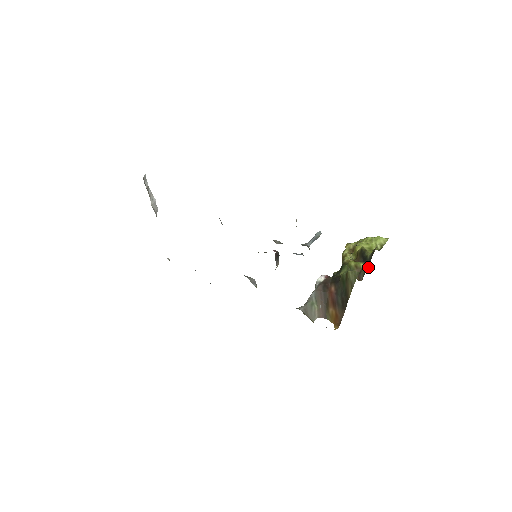
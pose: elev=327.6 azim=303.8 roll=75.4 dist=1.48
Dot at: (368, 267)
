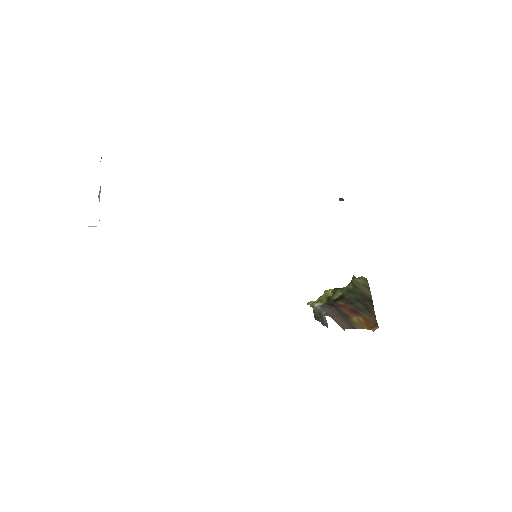
Dot at: occluded
